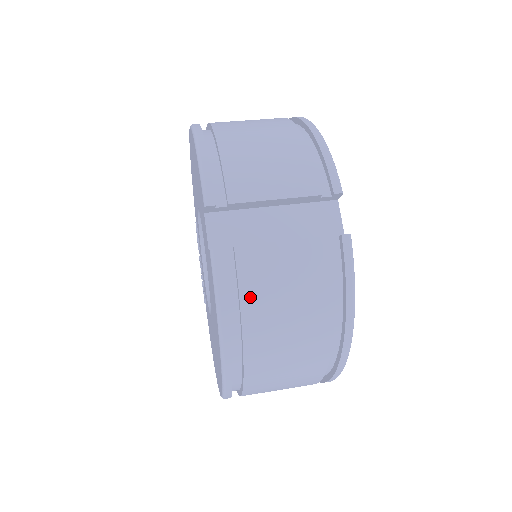
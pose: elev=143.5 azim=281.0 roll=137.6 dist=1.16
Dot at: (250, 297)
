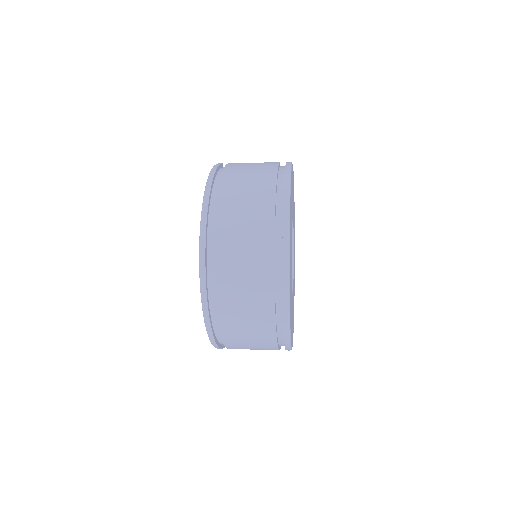
Dot at: (231, 166)
